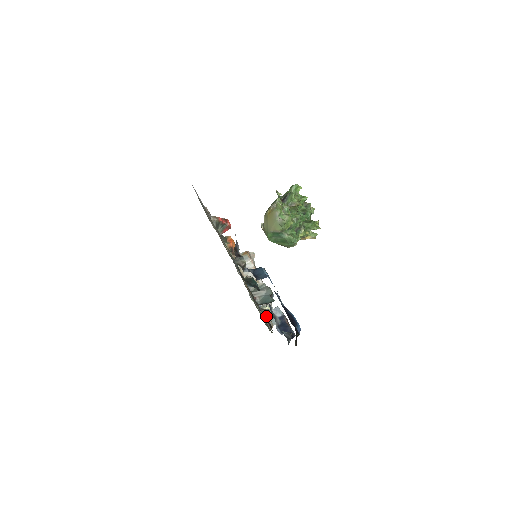
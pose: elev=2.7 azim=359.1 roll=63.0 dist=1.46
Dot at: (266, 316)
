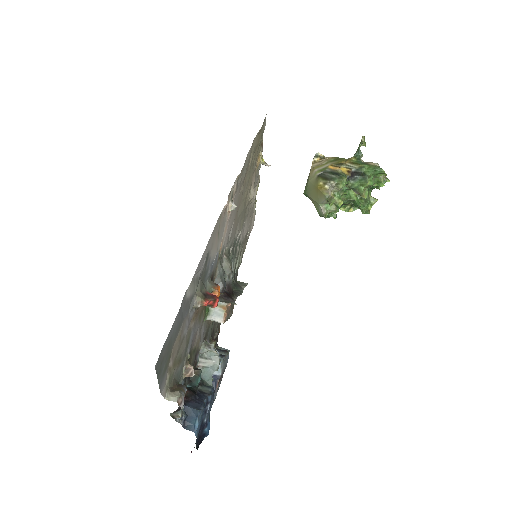
Dot at: occluded
